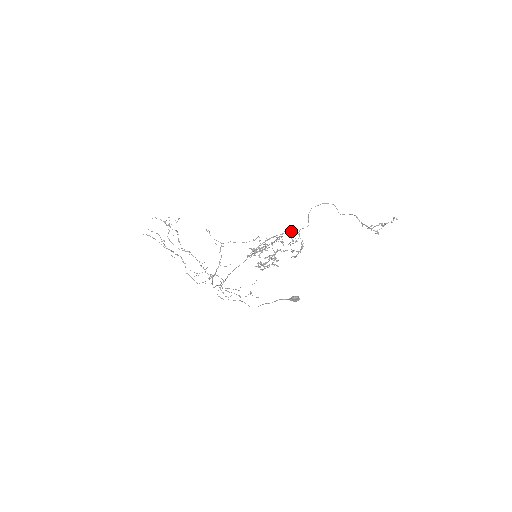
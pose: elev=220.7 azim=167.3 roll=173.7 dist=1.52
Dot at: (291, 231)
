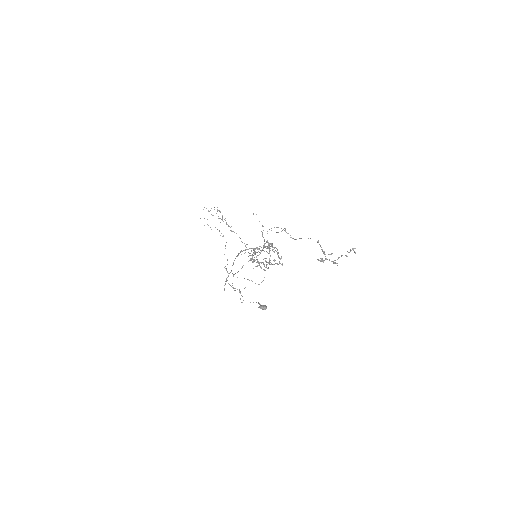
Dot at: occluded
